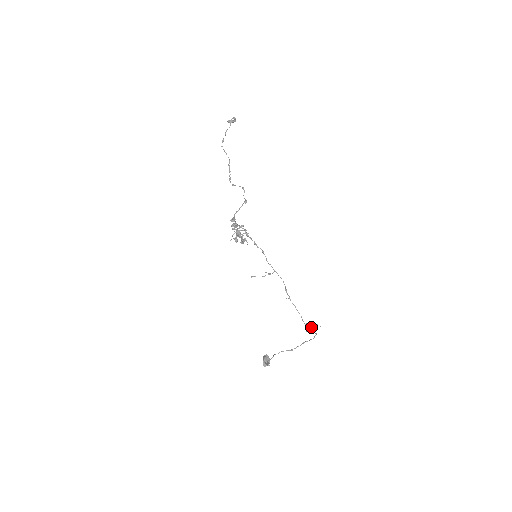
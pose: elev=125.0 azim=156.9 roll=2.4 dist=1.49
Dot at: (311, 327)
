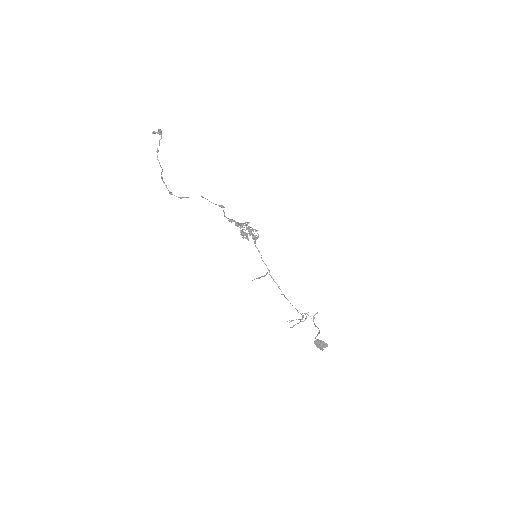
Dot at: (298, 319)
